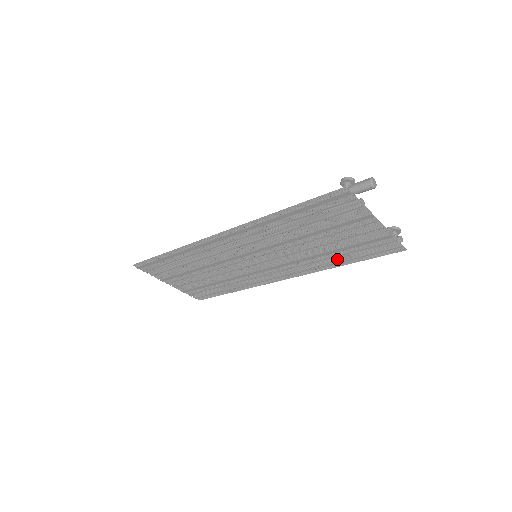
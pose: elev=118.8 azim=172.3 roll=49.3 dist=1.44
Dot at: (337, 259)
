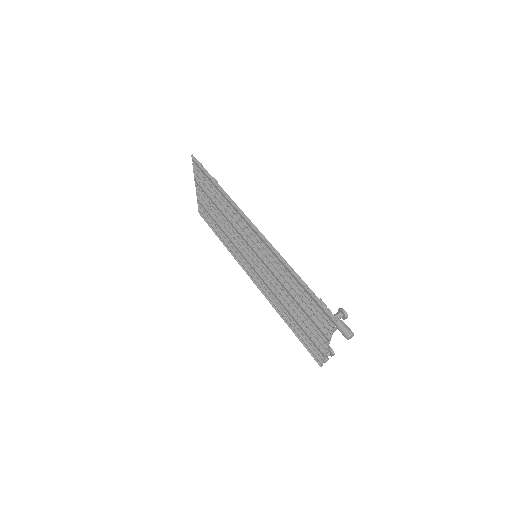
Dot at: (288, 319)
